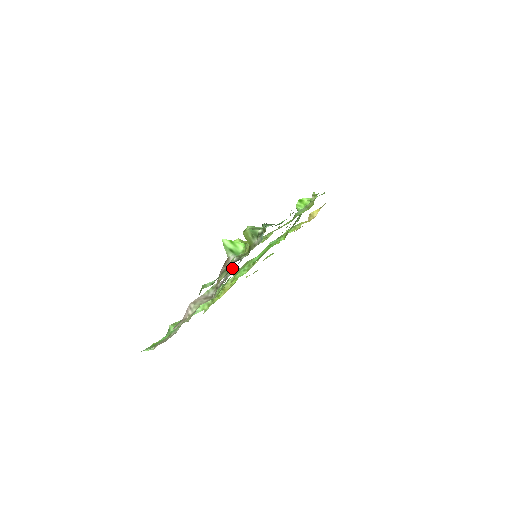
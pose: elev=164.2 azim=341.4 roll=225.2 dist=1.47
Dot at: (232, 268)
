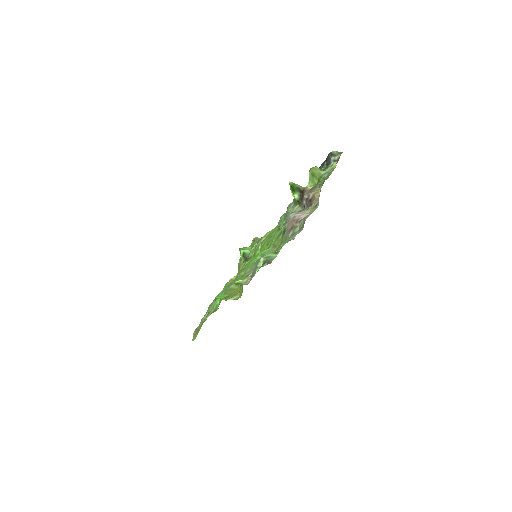
Dot at: (299, 206)
